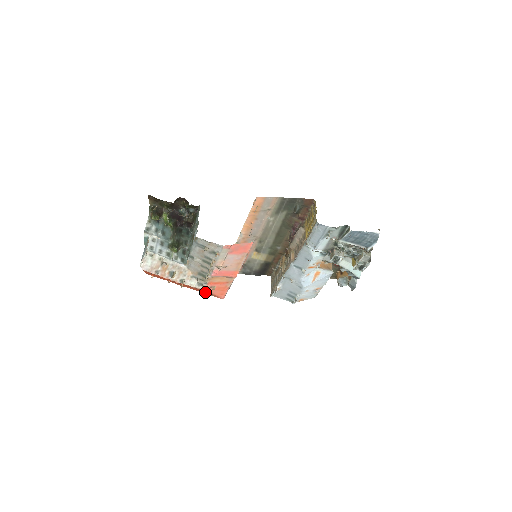
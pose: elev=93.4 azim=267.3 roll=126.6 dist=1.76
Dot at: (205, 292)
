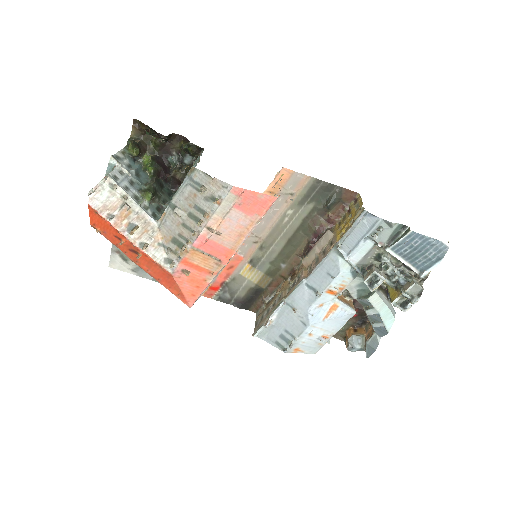
Dot at: (169, 283)
